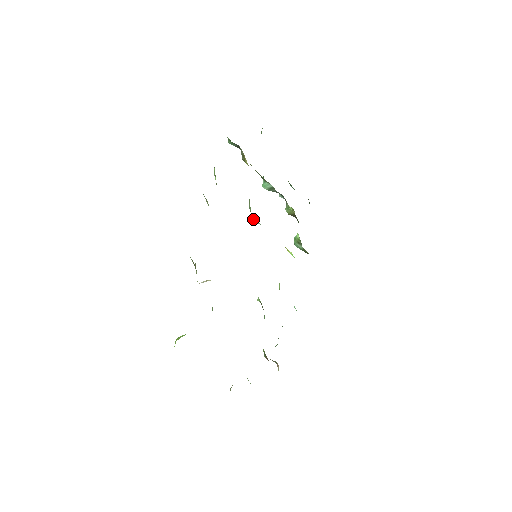
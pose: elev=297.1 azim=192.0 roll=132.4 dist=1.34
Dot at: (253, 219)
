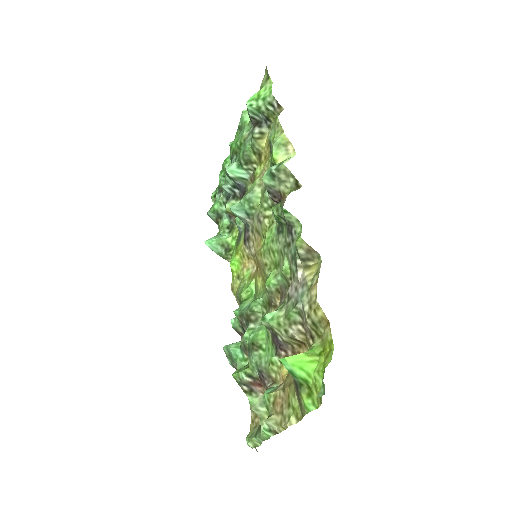
Dot at: (237, 208)
